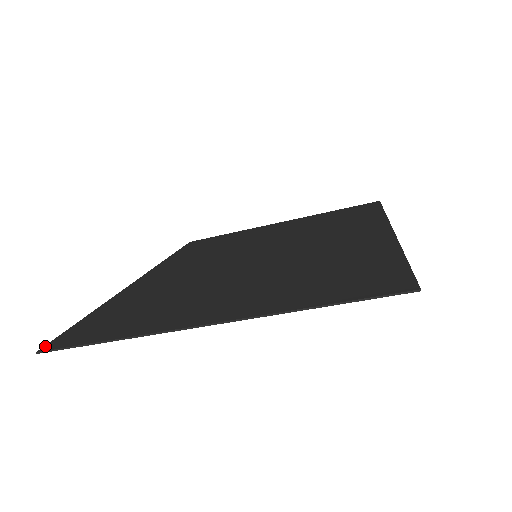
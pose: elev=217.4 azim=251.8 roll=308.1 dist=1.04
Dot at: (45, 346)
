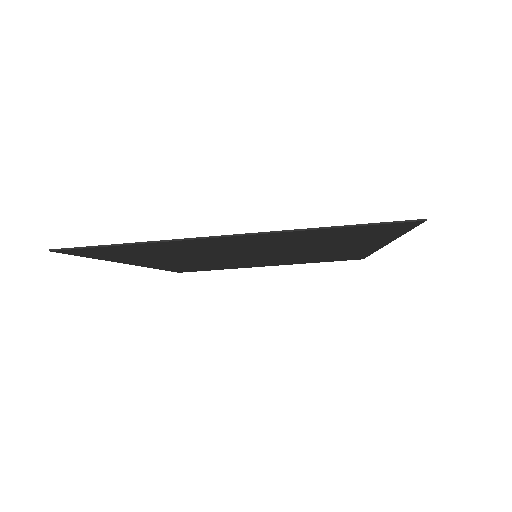
Dot at: occluded
